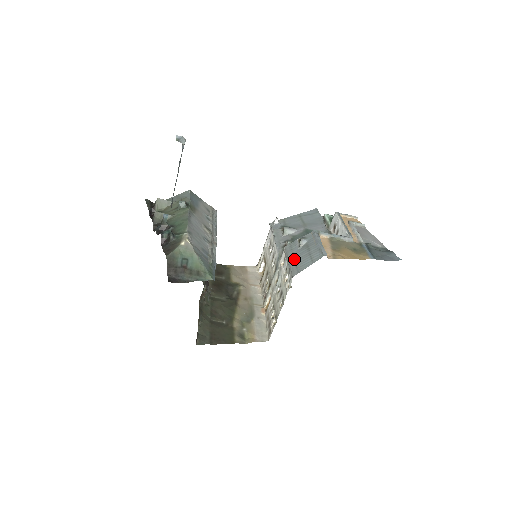
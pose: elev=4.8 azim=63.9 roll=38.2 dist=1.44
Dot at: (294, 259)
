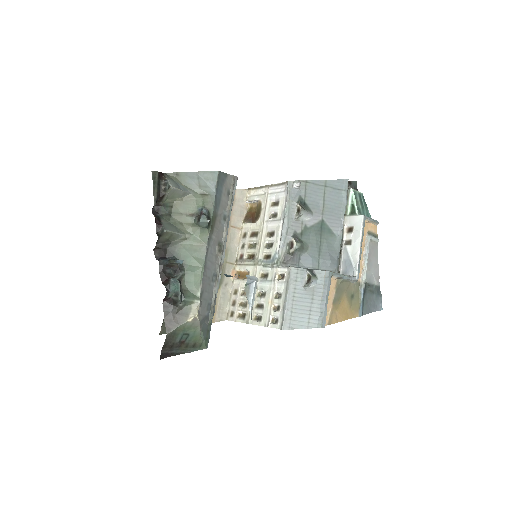
Dot at: (293, 302)
